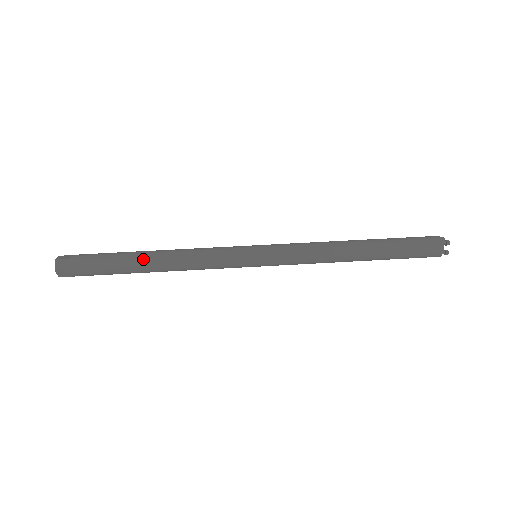
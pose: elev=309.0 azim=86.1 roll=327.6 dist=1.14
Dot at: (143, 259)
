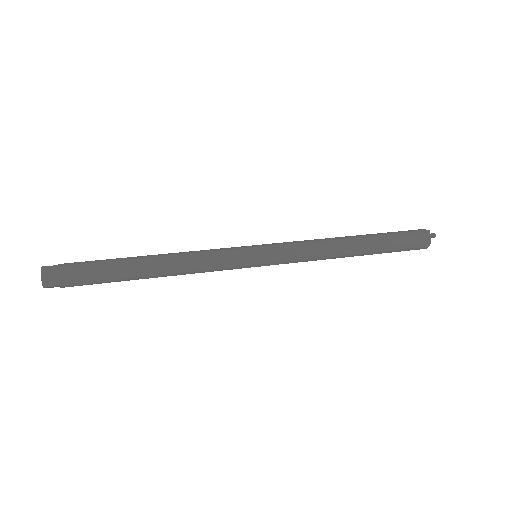
Dot at: (140, 256)
